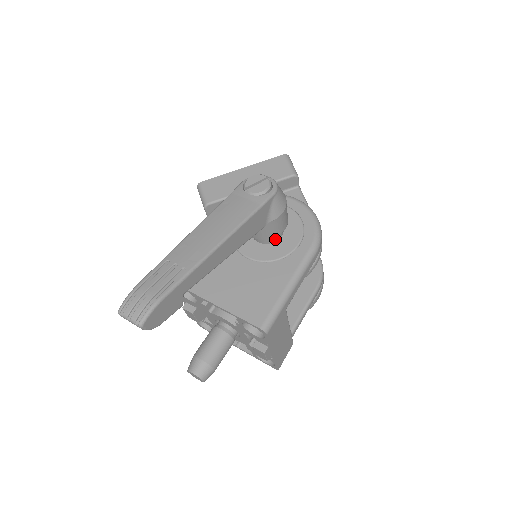
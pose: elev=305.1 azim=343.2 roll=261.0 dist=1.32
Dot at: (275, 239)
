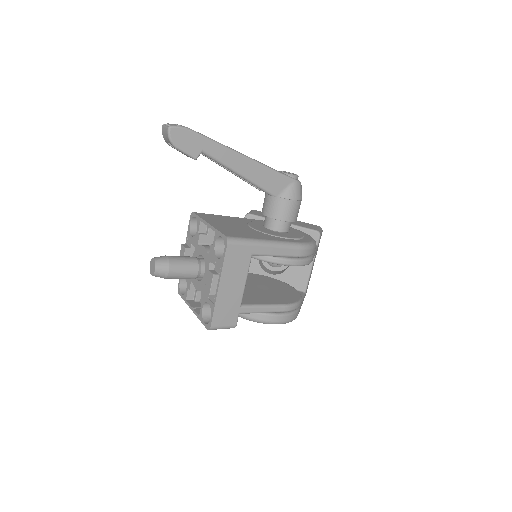
Dot at: (277, 228)
